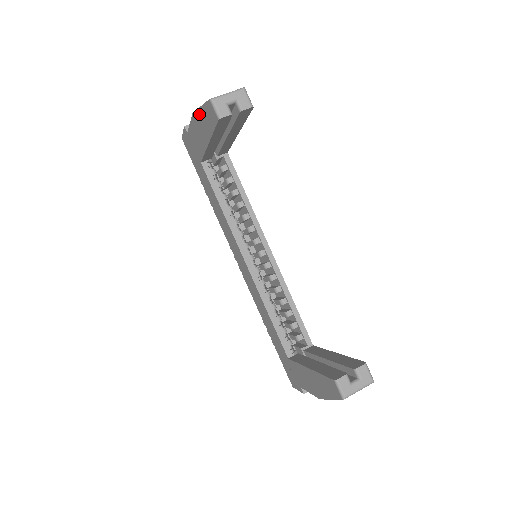
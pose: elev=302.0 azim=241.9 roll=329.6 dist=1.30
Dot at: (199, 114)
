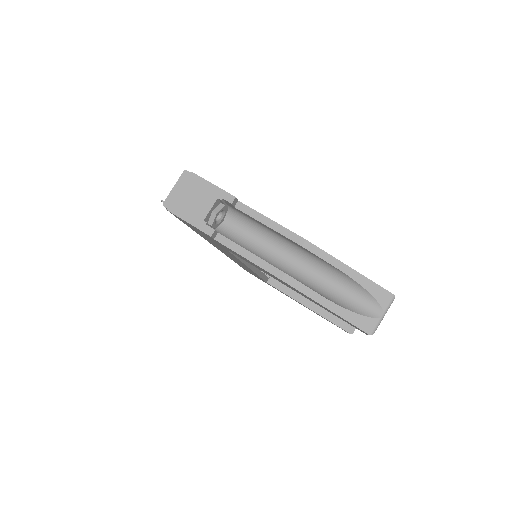
Dot at: (309, 298)
